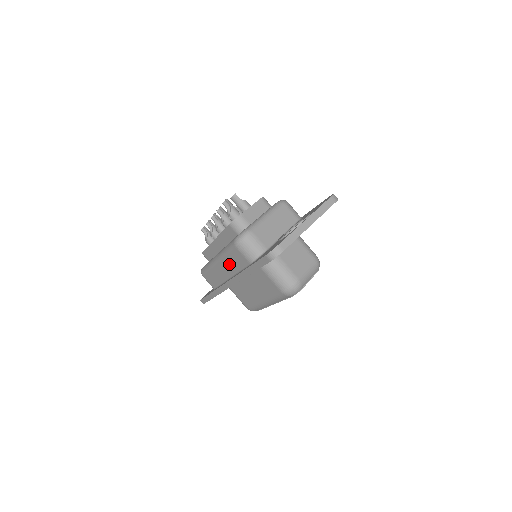
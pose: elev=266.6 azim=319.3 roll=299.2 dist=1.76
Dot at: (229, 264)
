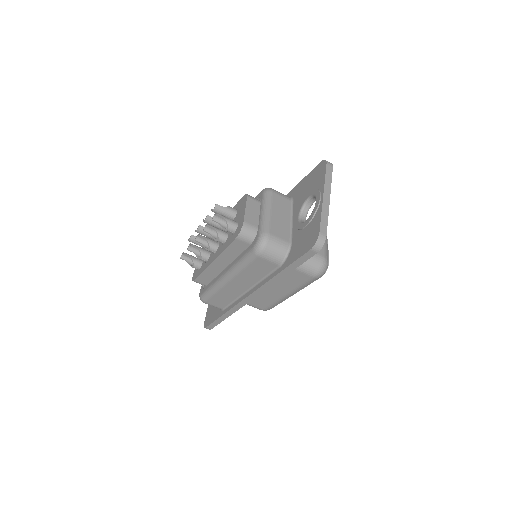
Dot at: (247, 277)
